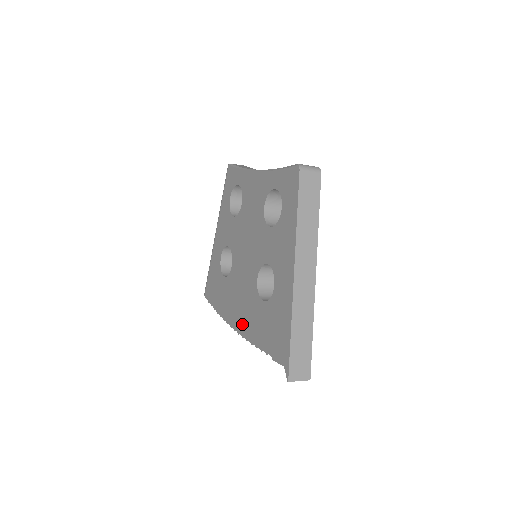
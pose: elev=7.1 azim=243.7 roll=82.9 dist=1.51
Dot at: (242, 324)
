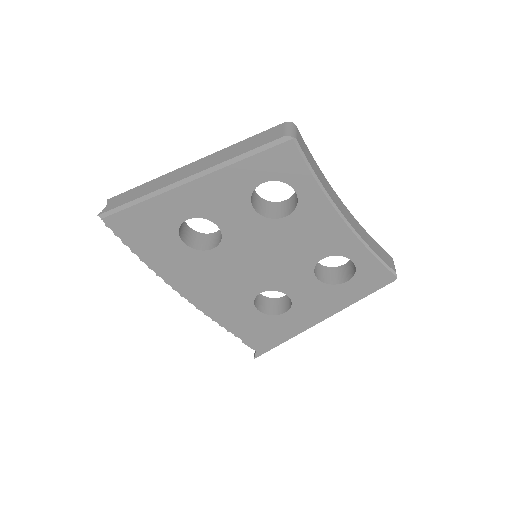
Dot at: (204, 302)
